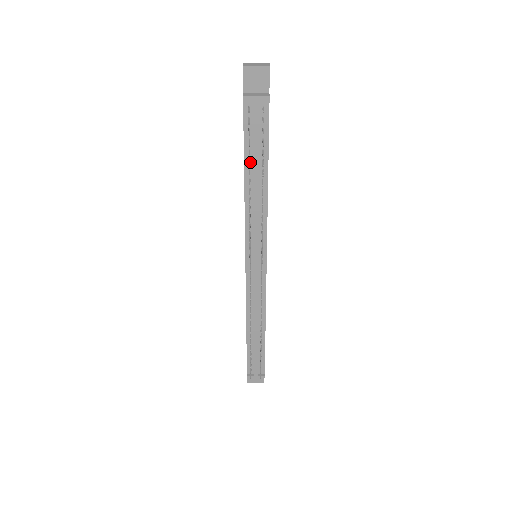
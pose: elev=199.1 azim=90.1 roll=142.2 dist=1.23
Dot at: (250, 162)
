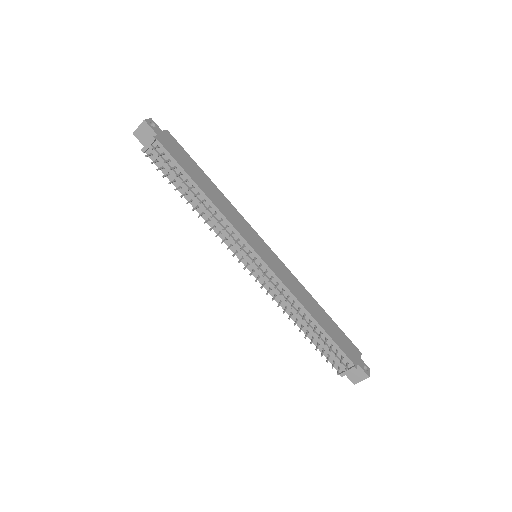
Dot at: (182, 188)
